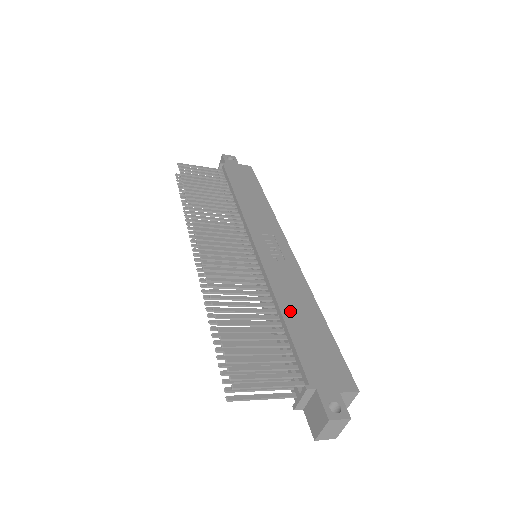
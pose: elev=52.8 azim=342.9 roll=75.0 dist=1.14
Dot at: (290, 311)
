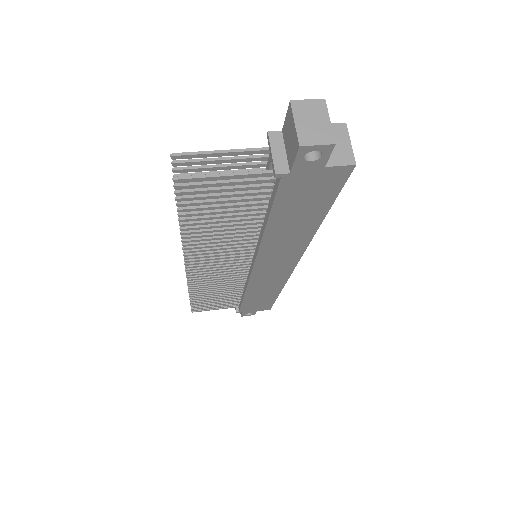
Dot at: occluded
